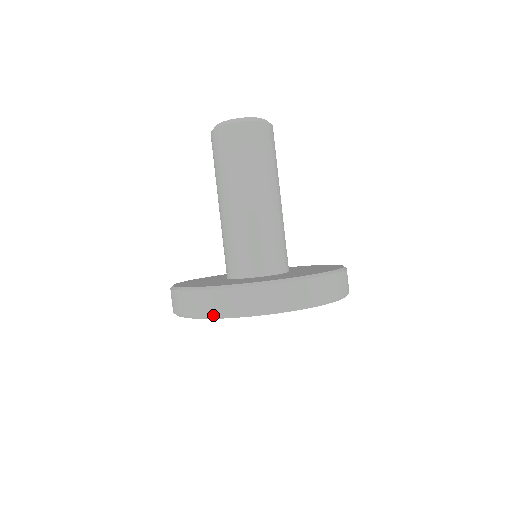
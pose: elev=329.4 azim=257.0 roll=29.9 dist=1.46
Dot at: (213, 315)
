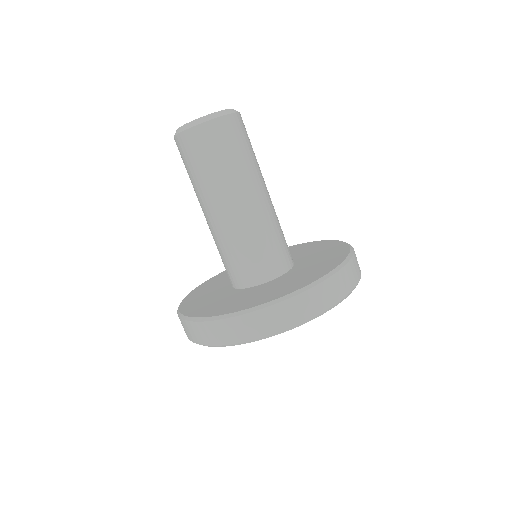
Dot at: (248, 340)
